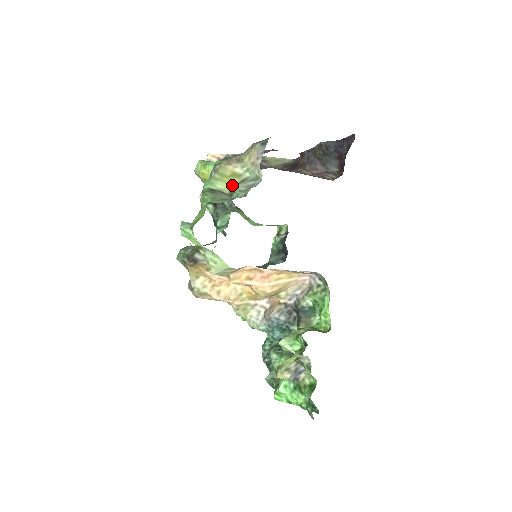
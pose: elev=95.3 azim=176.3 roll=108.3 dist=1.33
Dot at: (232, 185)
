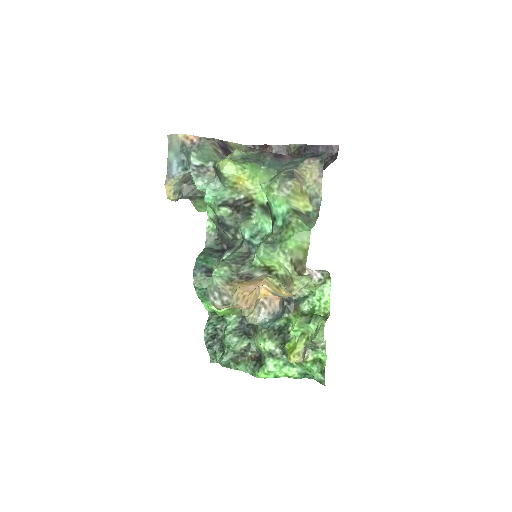
Dot at: (306, 204)
